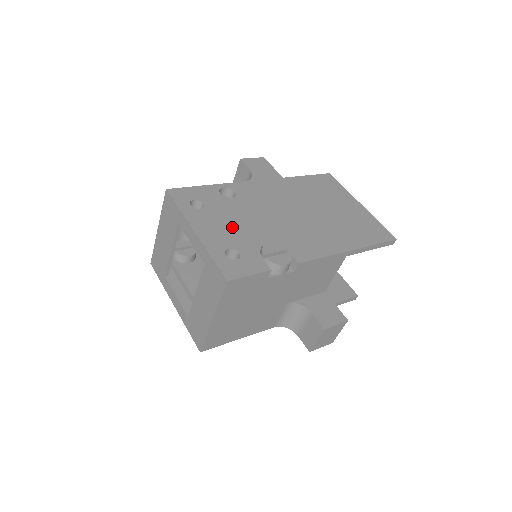
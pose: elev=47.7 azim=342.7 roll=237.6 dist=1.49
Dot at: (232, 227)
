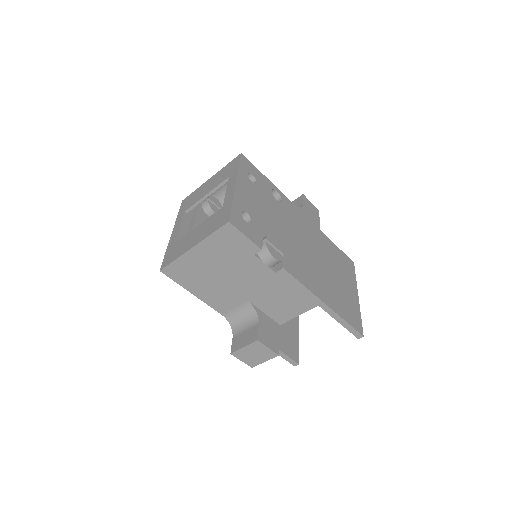
Dot at: (261, 208)
